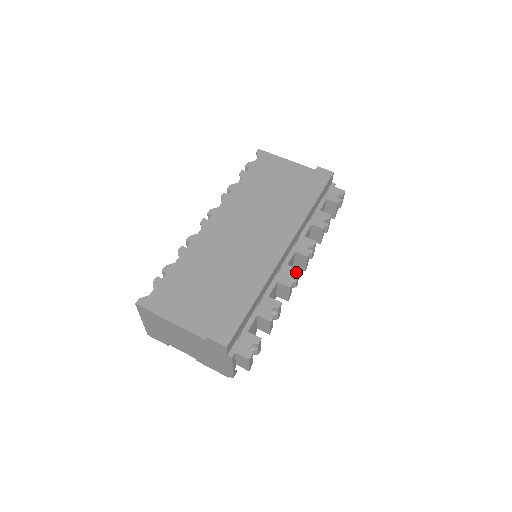
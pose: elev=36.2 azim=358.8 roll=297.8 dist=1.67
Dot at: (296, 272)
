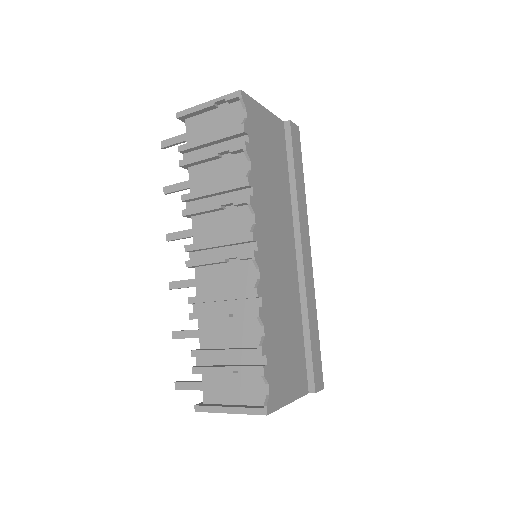
Dot at: occluded
